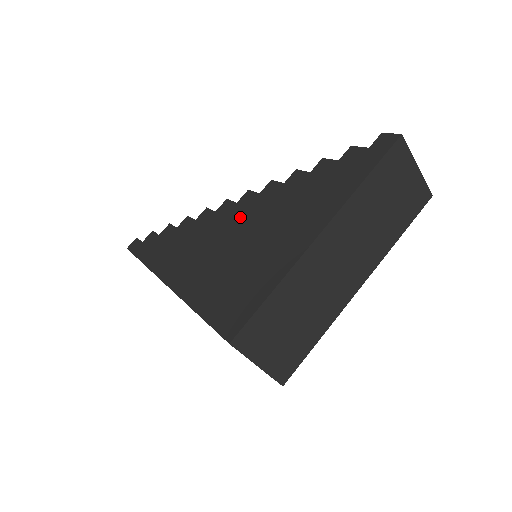
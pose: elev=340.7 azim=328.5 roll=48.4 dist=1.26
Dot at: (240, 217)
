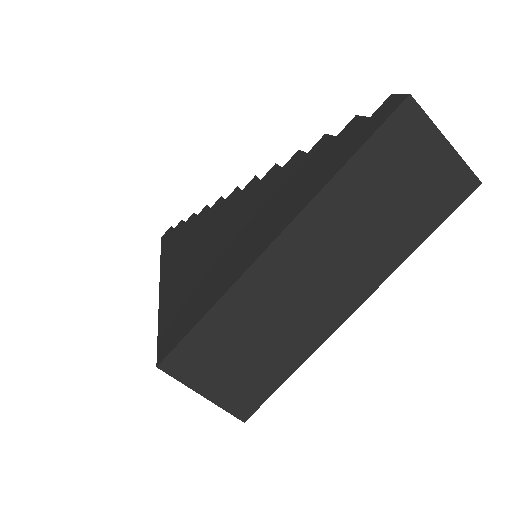
Dot at: (234, 209)
